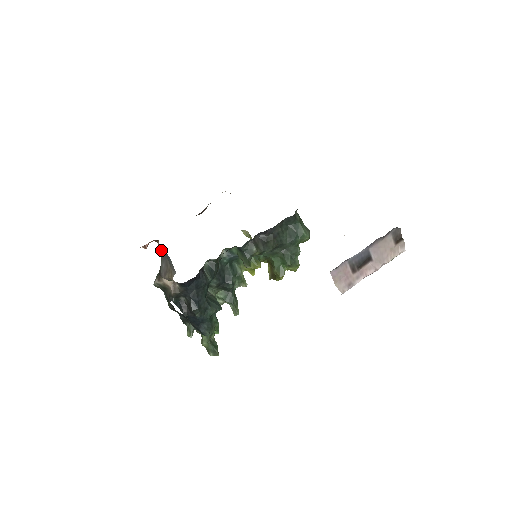
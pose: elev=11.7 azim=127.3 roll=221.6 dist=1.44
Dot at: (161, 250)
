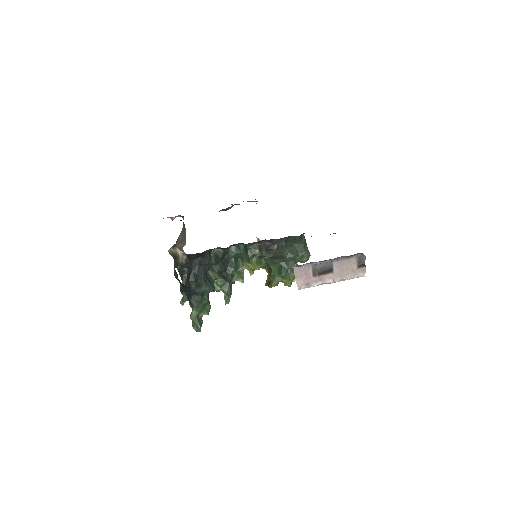
Dot at: (183, 225)
